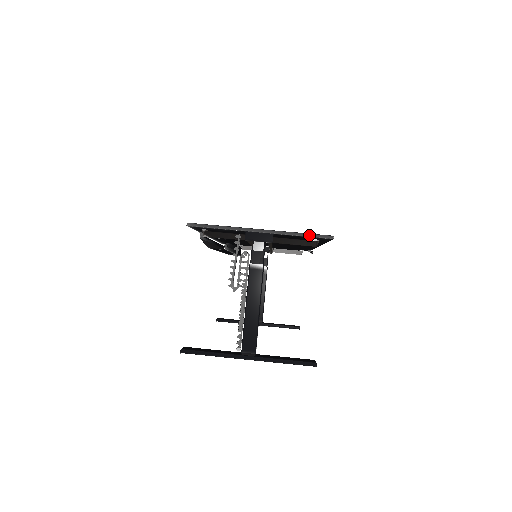
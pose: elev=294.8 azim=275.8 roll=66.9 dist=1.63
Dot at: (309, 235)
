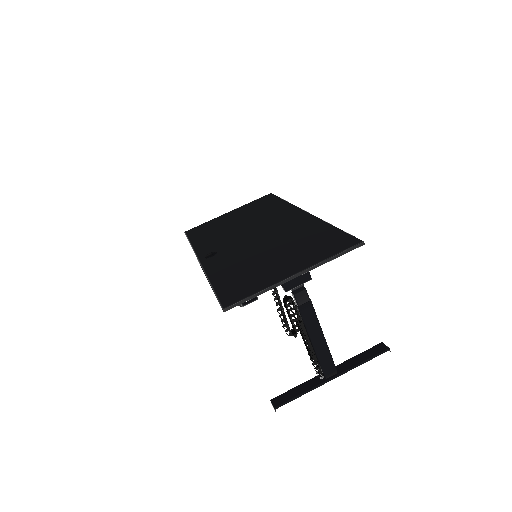
Dot at: (342, 254)
